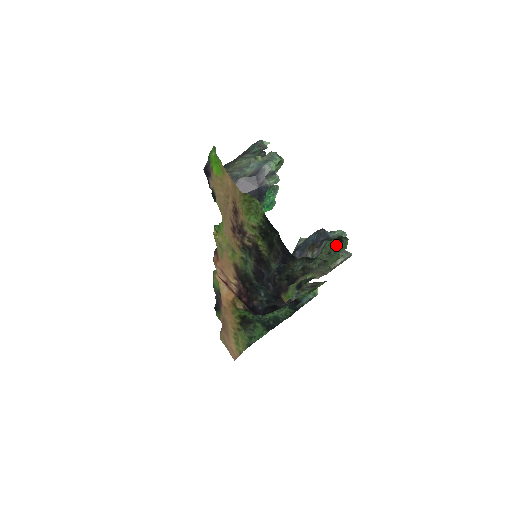
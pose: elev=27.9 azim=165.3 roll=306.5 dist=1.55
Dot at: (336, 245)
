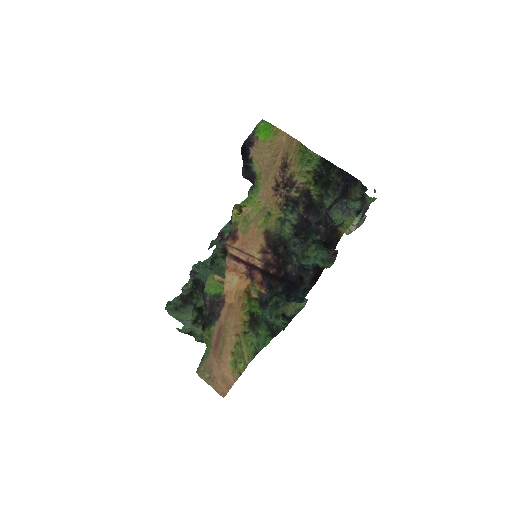
Dot at: occluded
